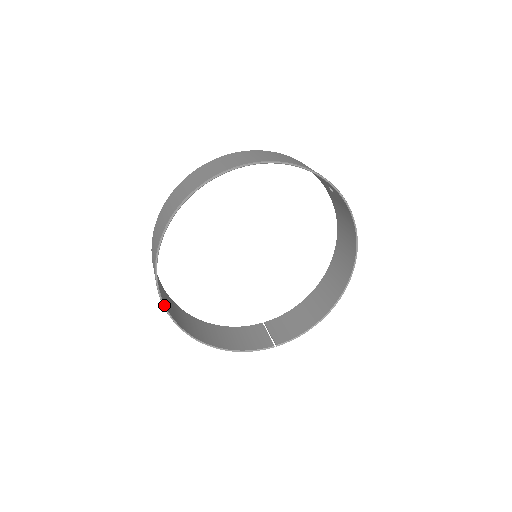
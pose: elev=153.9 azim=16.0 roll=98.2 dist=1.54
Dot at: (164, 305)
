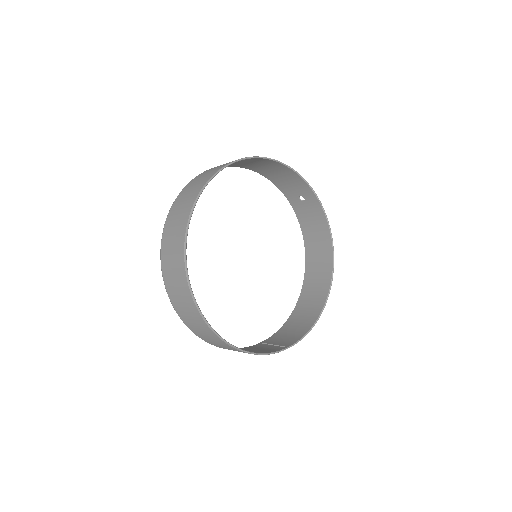
Dot at: (192, 293)
